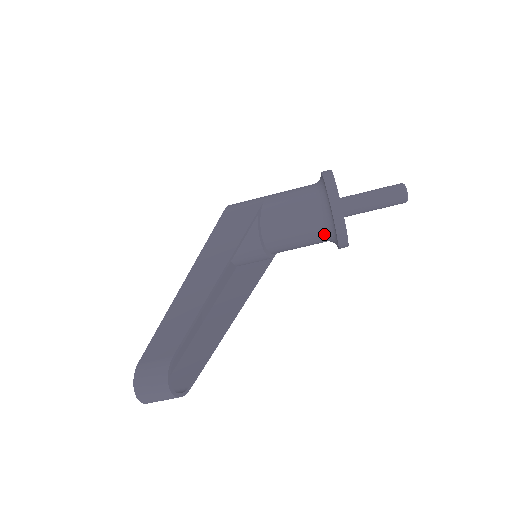
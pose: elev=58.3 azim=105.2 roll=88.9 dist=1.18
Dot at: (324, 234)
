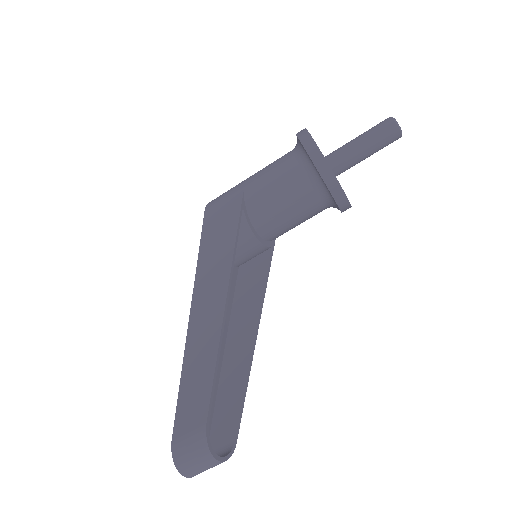
Dot at: (321, 204)
